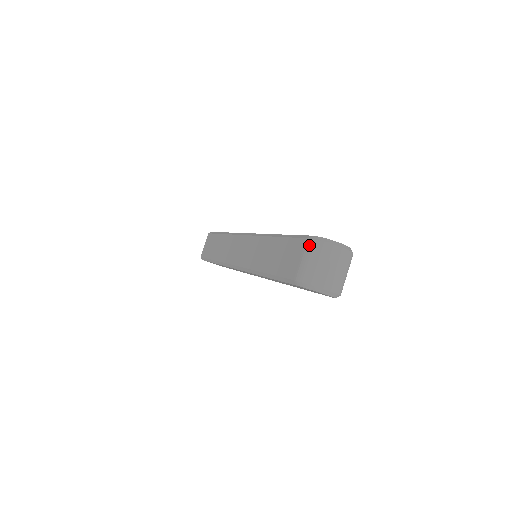
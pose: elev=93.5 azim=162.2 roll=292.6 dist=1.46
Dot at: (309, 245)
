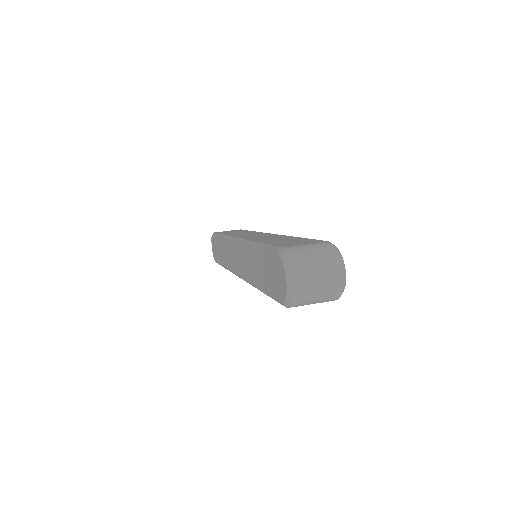
Dot at: (325, 243)
